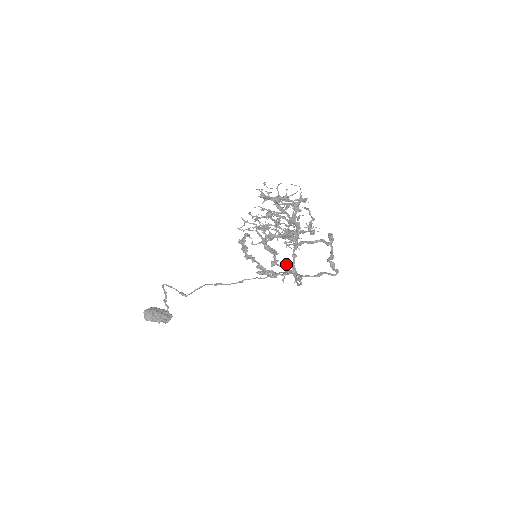
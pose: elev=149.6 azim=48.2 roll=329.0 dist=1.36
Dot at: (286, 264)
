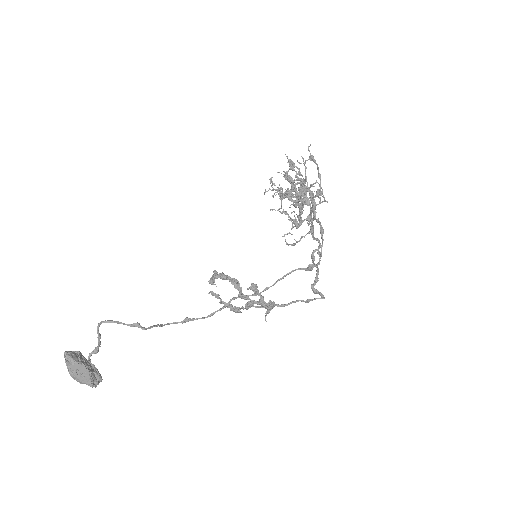
Dot at: occluded
